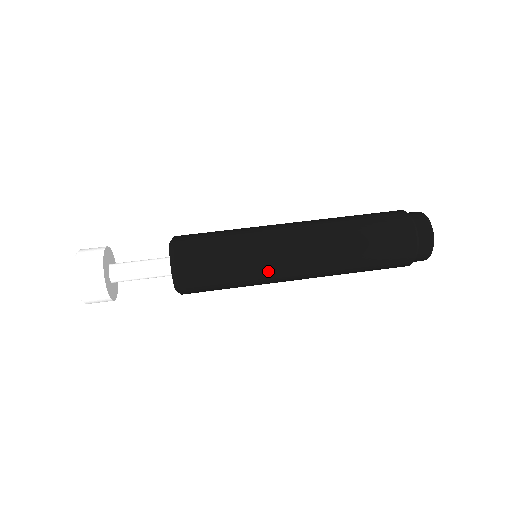
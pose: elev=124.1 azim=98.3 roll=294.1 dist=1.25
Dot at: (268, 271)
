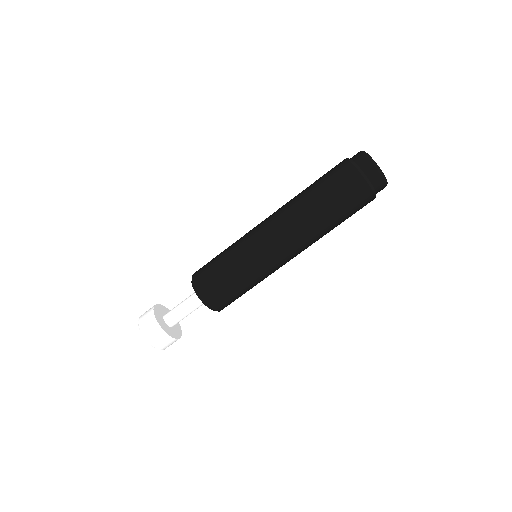
Dot at: (264, 263)
